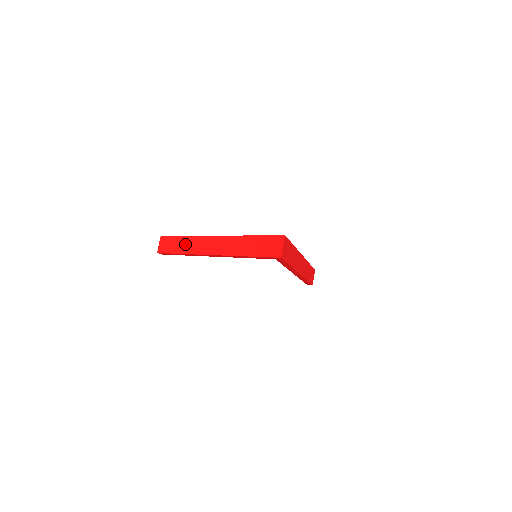
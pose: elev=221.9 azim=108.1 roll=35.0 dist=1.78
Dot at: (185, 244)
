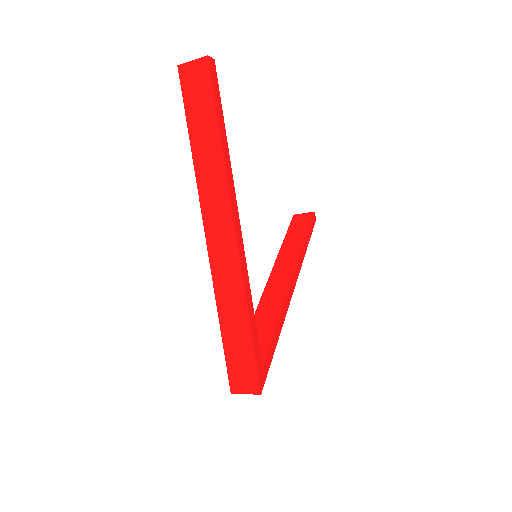
Dot at: (208, 154)
